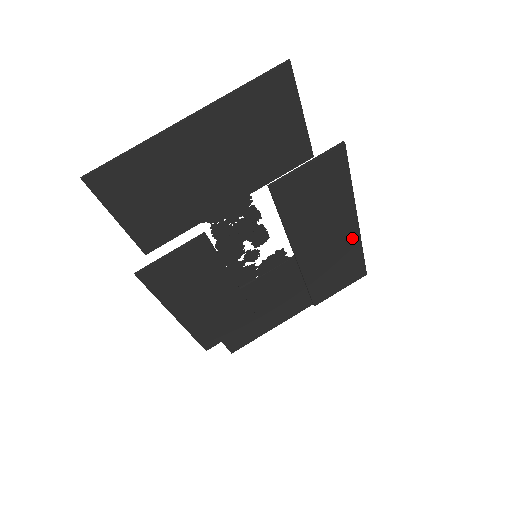
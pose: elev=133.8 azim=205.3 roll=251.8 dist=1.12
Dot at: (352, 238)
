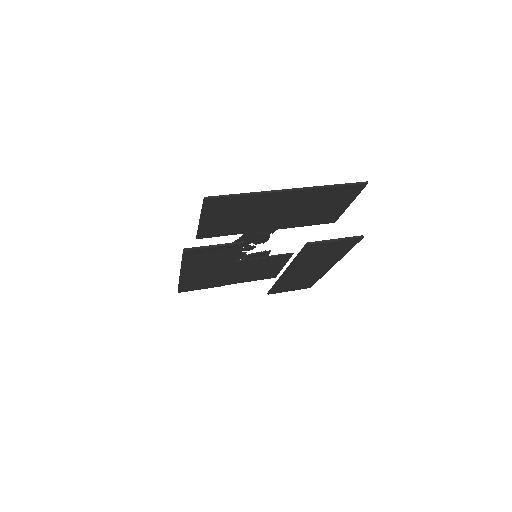
Dot at: (322, 272)
